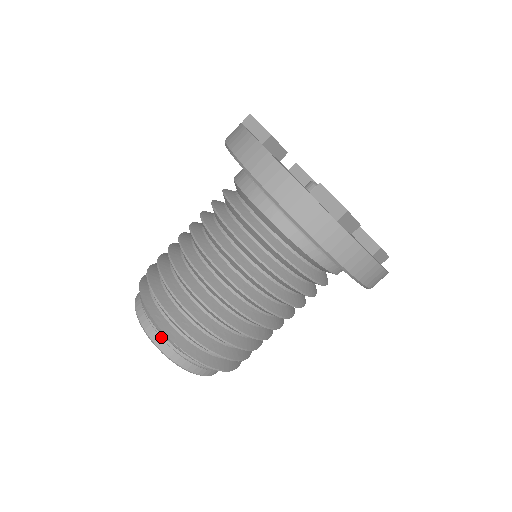
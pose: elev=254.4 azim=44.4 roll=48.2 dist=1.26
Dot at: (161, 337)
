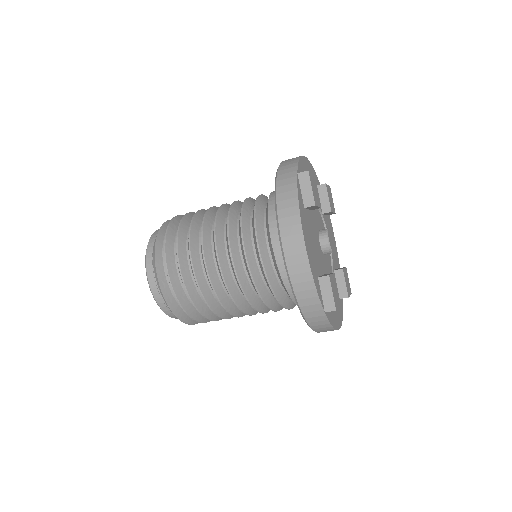
Dot at: (160, 295)
